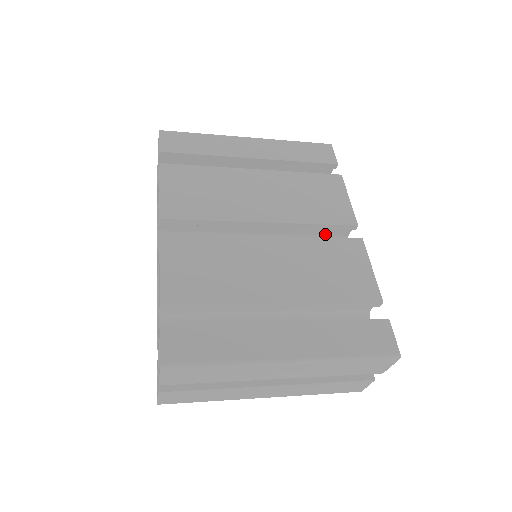
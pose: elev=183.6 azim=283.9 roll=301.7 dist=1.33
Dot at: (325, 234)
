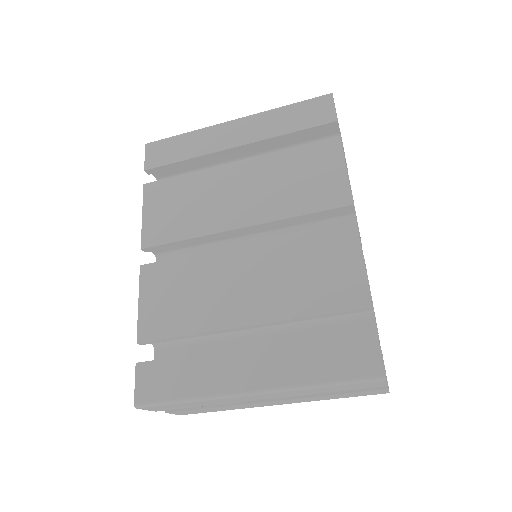
Dot at: (324, 218)
